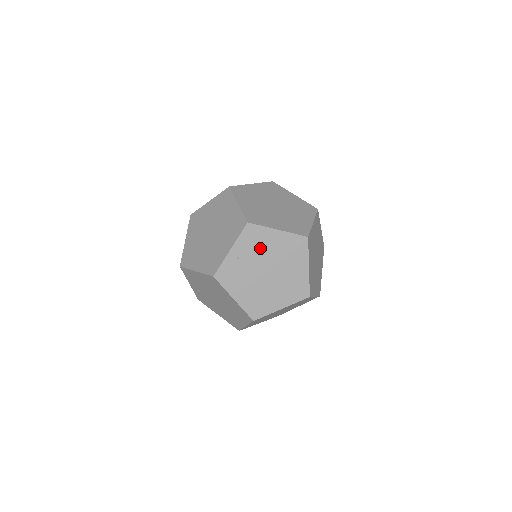
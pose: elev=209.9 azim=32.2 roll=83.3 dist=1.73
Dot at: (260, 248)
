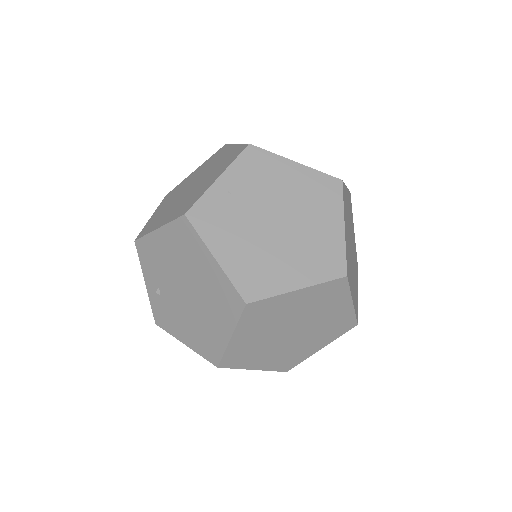
Dot at: (266, 183)
